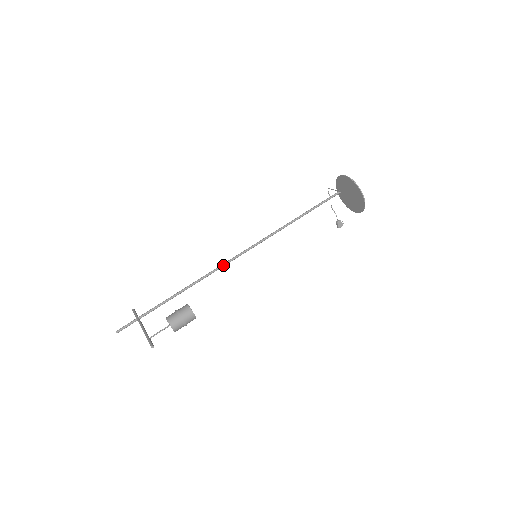
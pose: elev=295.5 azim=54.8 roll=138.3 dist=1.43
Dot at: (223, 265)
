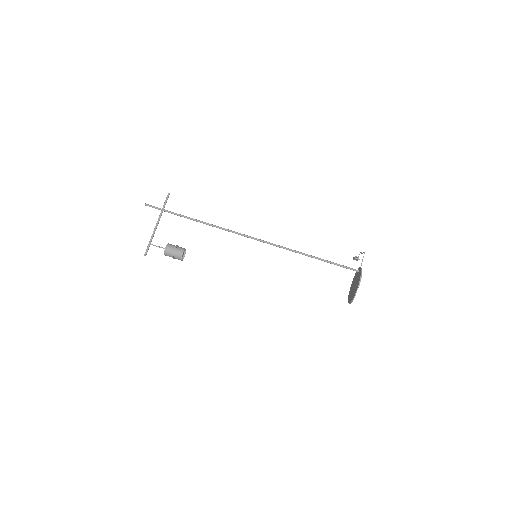
Dot at: occluded
